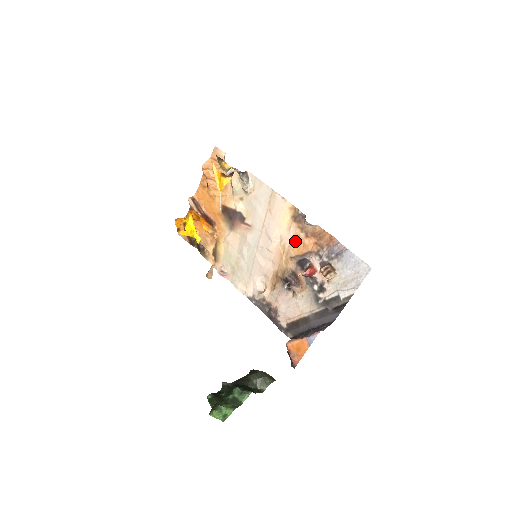
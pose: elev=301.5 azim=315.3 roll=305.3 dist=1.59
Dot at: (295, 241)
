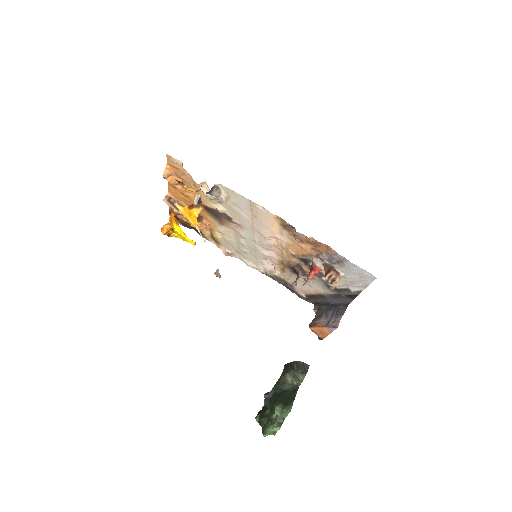
Dot at: (291, 244)
